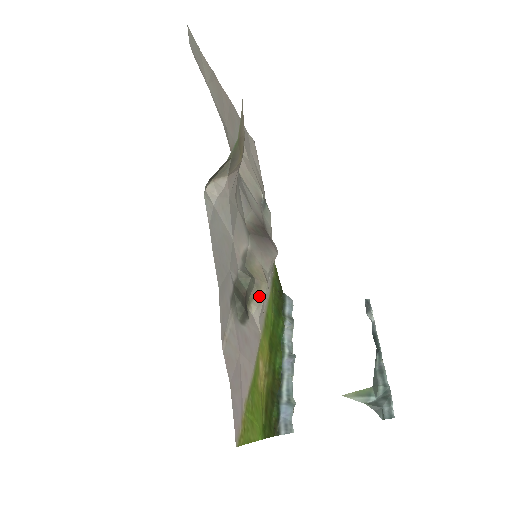
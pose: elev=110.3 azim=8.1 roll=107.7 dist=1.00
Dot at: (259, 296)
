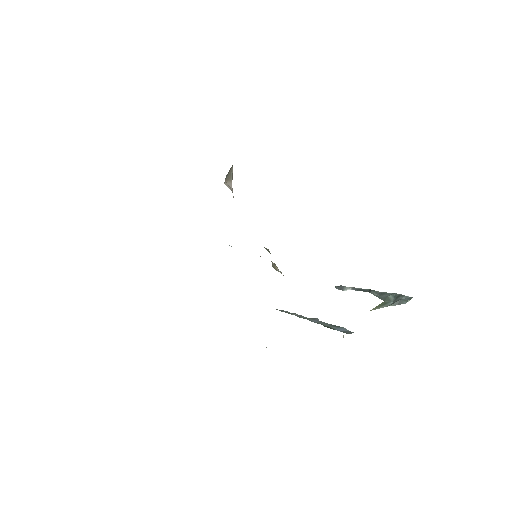
Dot at: (276, 269)
